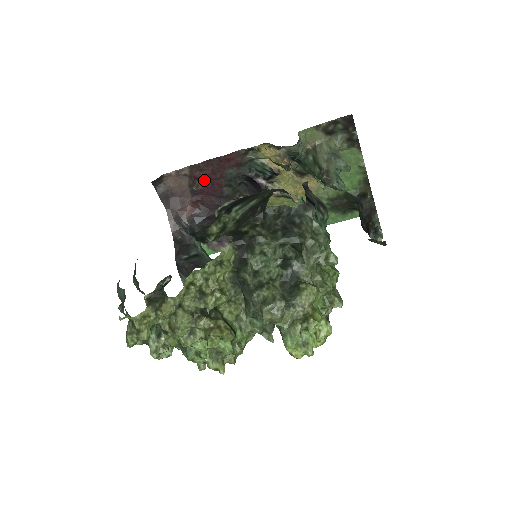
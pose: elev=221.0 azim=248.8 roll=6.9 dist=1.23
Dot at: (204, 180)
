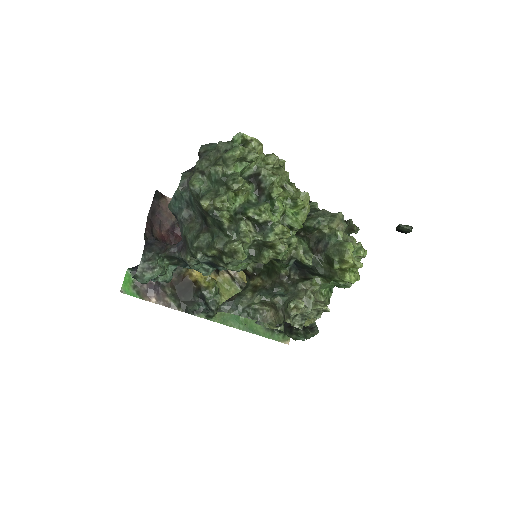
Dot at: occluded
